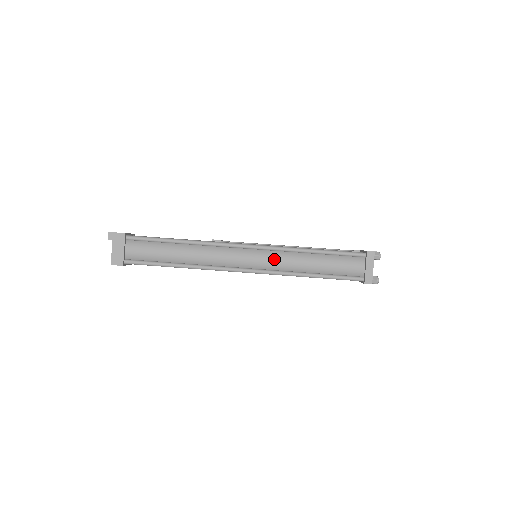
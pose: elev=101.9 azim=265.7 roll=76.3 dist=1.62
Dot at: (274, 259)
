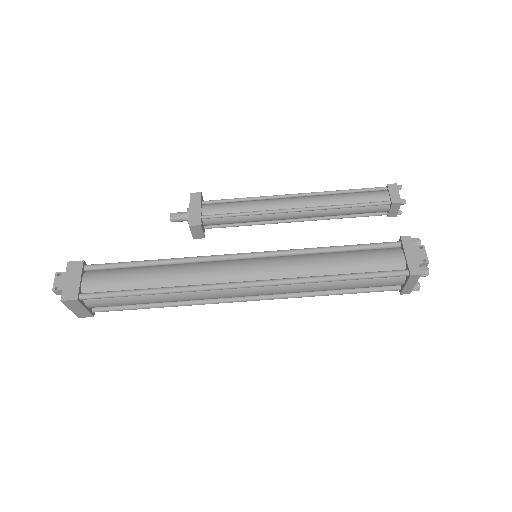
Dot at: (283, 291)
